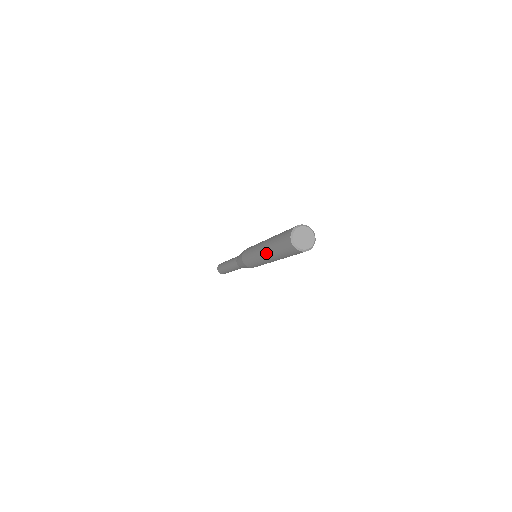
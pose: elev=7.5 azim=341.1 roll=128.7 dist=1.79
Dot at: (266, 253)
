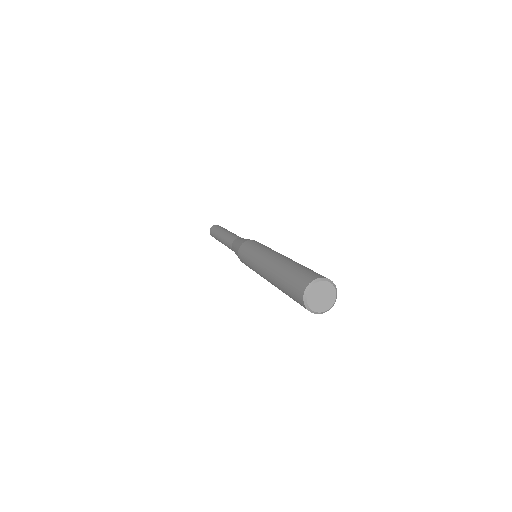
Dot at: (268, 270)
